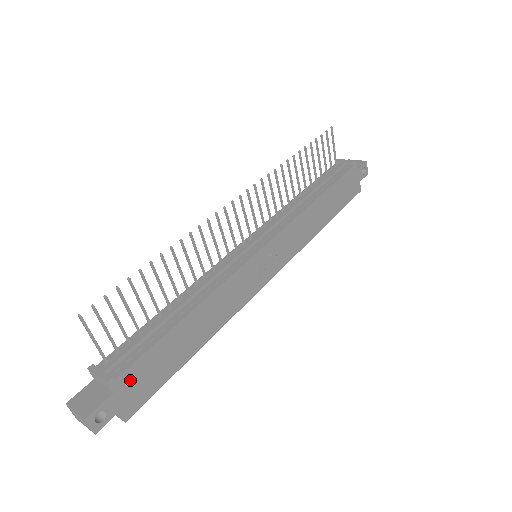
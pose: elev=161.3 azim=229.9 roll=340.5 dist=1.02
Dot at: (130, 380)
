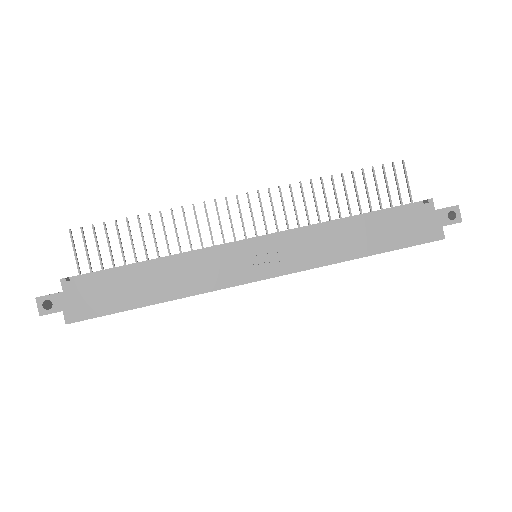
Dot at: (79, 290)
